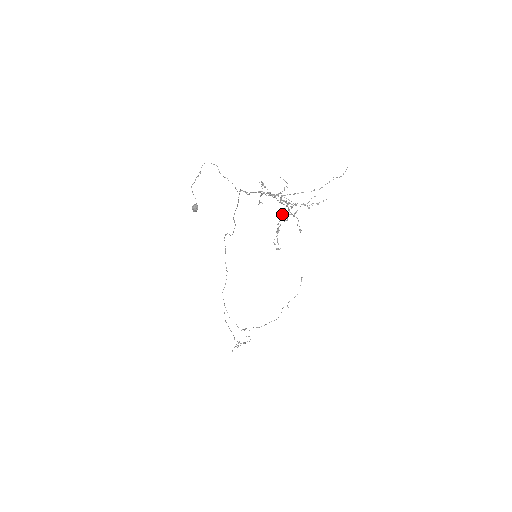
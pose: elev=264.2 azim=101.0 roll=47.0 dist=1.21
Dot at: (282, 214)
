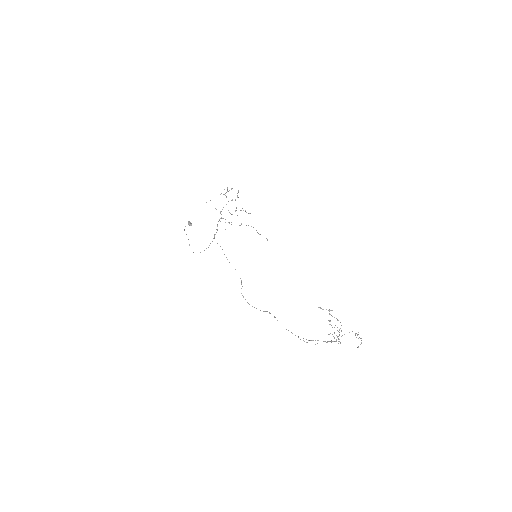
Dot at: occluded
